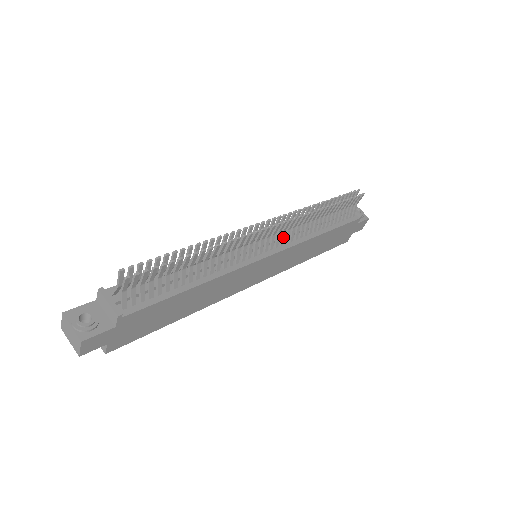
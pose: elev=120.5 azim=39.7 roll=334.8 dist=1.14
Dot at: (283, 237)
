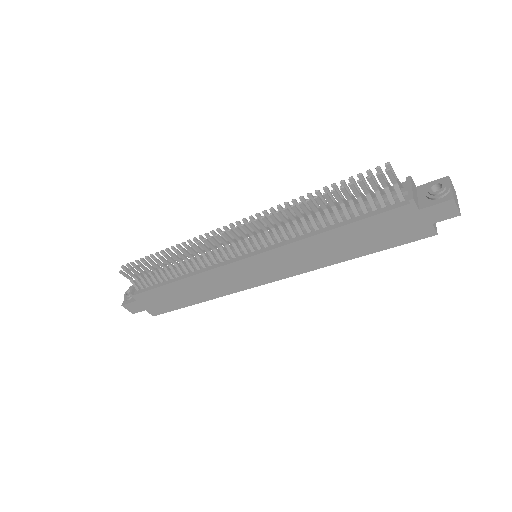
Dot at: (262, 239)
